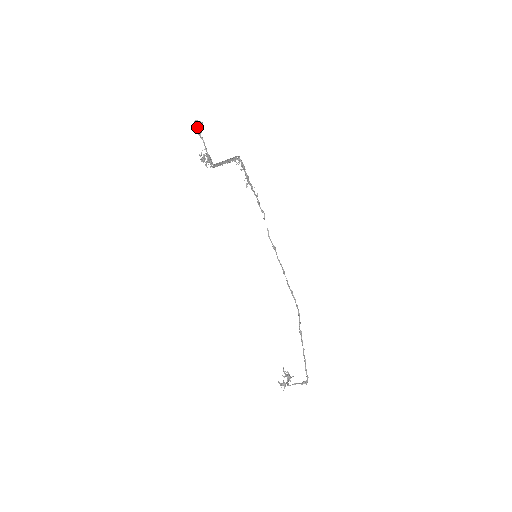
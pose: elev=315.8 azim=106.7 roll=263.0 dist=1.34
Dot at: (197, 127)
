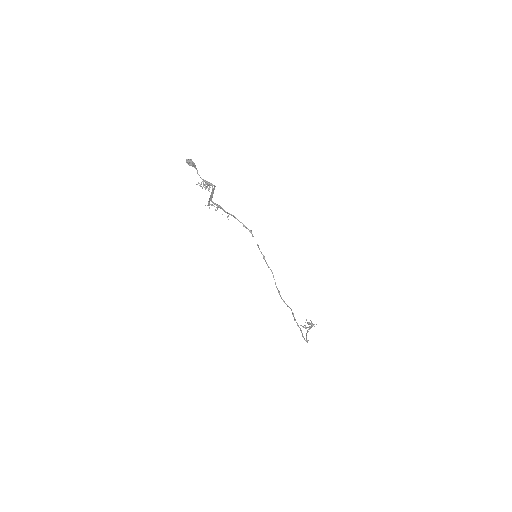
Dot at: (189, 165)
